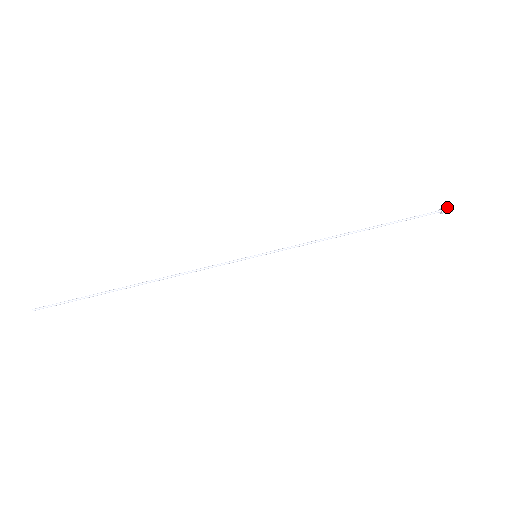
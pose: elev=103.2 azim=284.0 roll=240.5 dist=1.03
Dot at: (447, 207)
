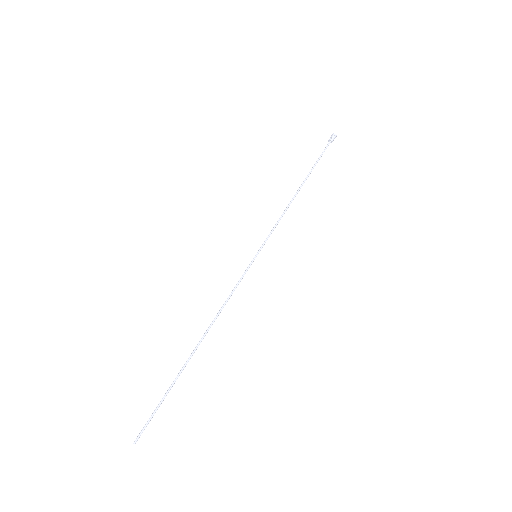
Dot at: (330, 137)
